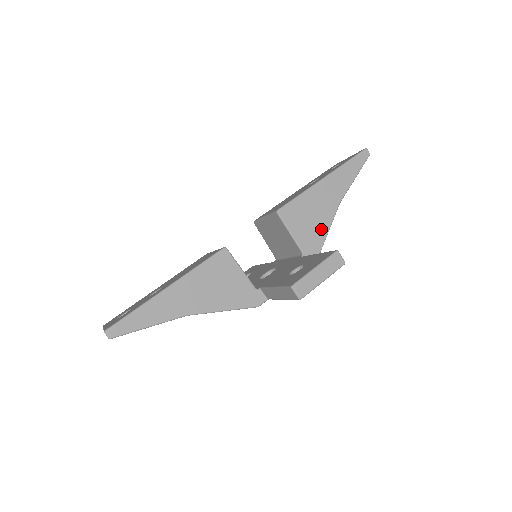
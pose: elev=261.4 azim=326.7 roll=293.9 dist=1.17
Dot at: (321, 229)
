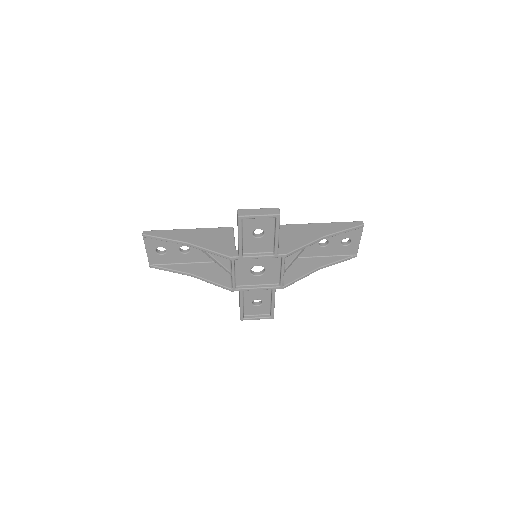
Dot at: (301, 242)
